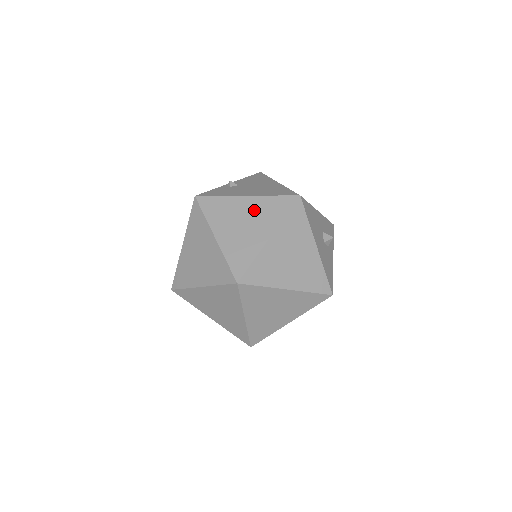
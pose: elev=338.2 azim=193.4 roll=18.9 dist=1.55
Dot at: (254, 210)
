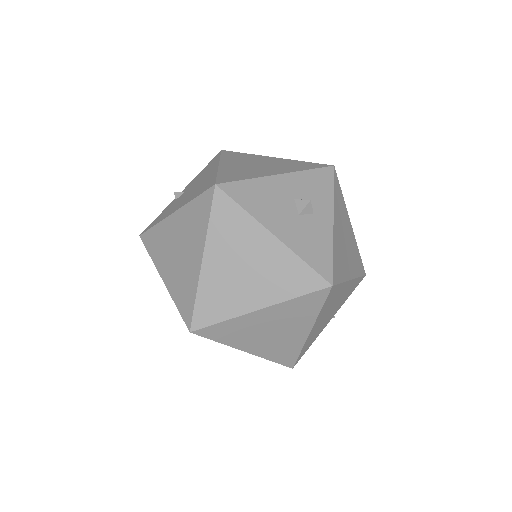
Dot at: (182, 229)
